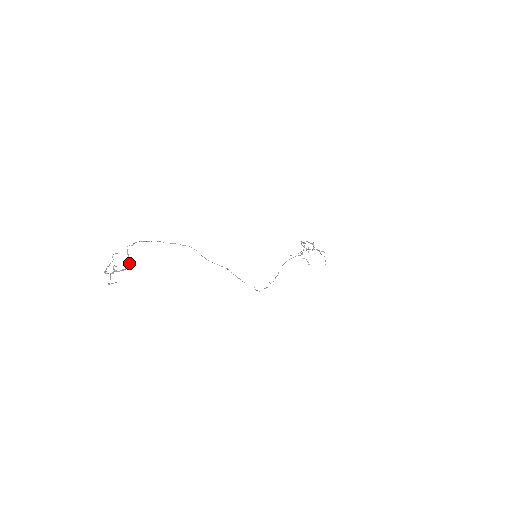
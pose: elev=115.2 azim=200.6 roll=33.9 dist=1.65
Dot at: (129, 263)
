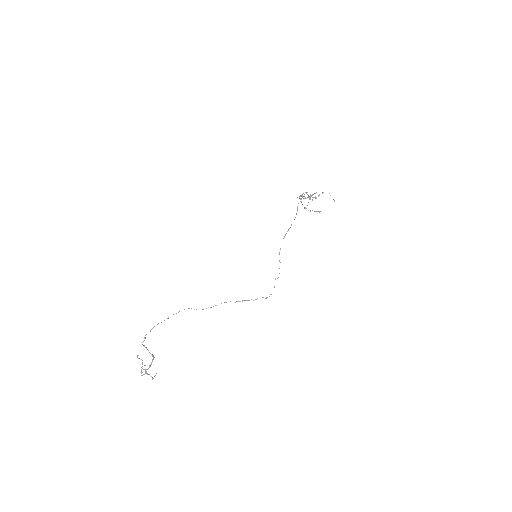
Dot at: (152, 356)
